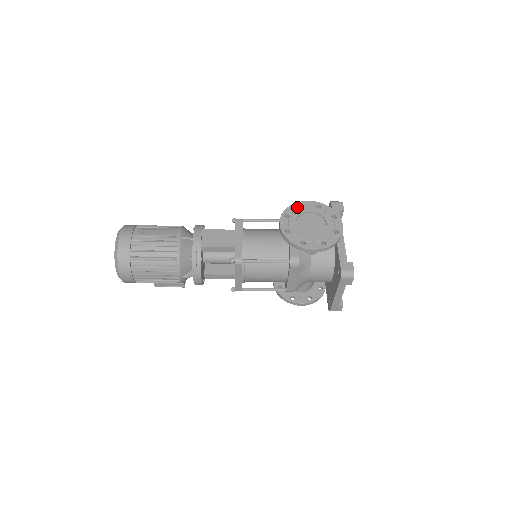
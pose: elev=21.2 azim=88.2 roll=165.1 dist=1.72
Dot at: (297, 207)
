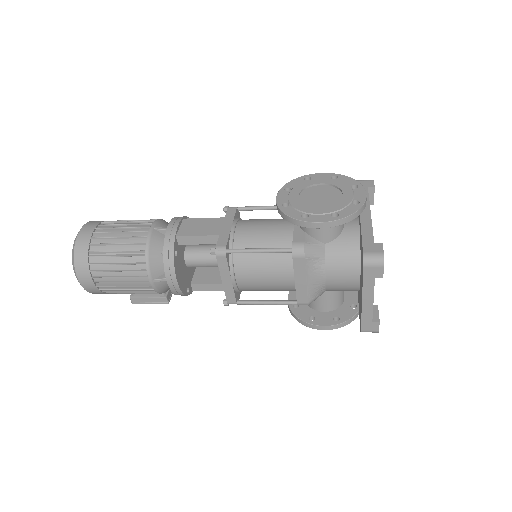
Dot at: (304, 180)
